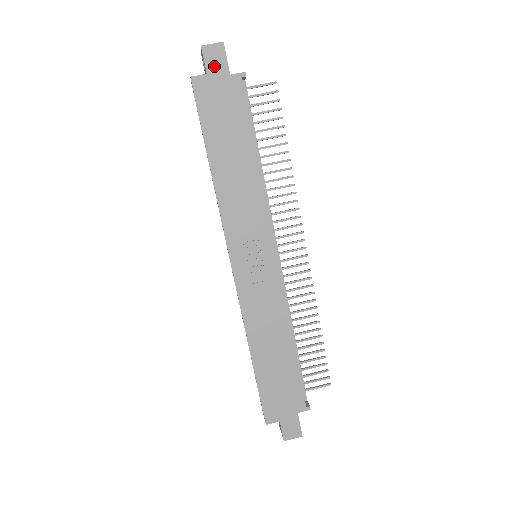
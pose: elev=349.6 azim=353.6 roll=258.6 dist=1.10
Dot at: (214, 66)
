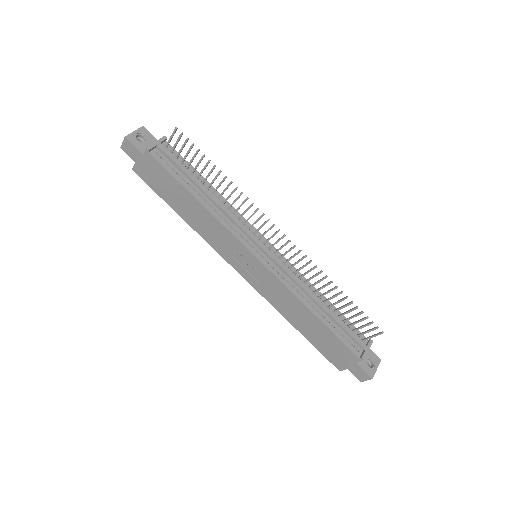
Dot at: (134, 155)
